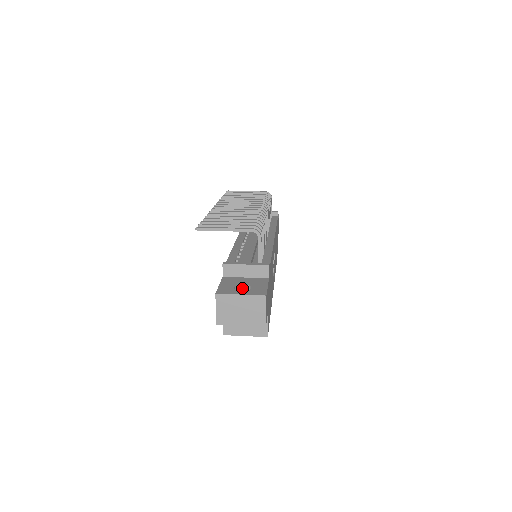
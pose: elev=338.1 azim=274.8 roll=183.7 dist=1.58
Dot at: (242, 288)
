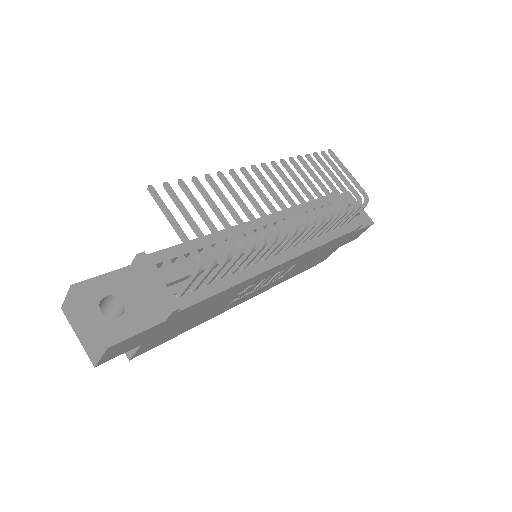
Dot at: (121, 303)
